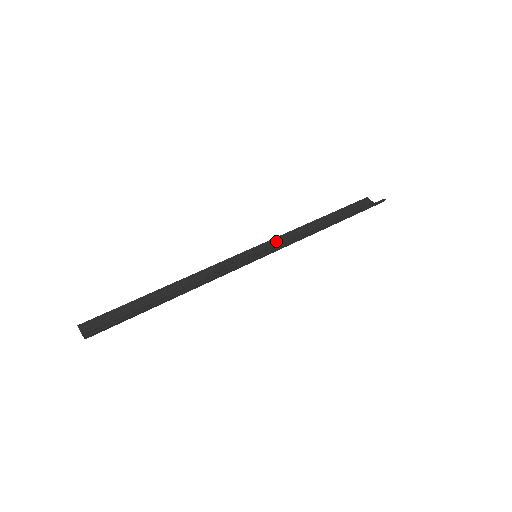
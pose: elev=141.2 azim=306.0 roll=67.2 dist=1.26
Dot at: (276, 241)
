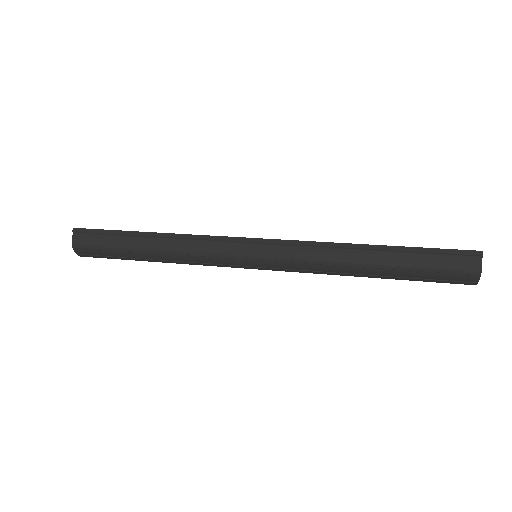
Dot at: (294, 266)
